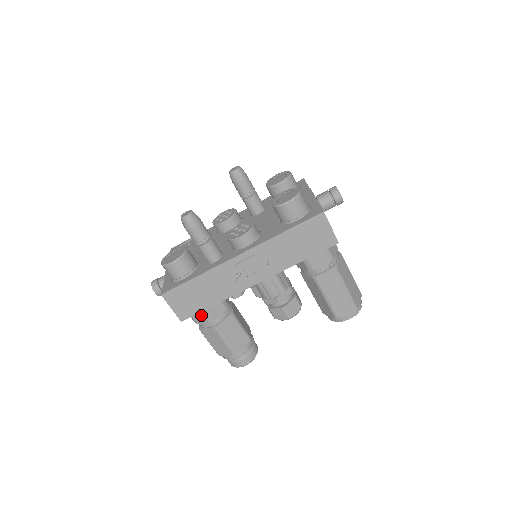
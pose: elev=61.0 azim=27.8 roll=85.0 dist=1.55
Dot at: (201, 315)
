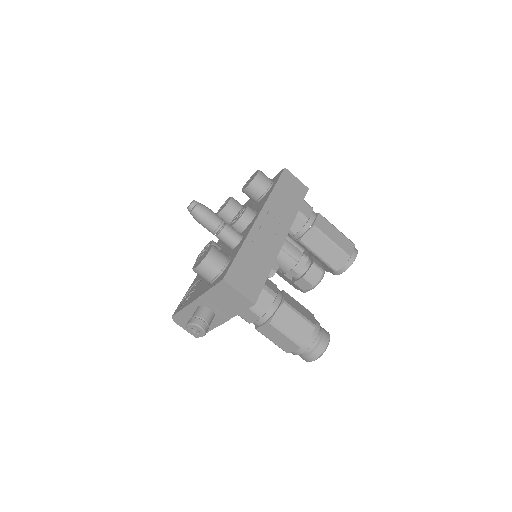
Dot at: (264, 295)
